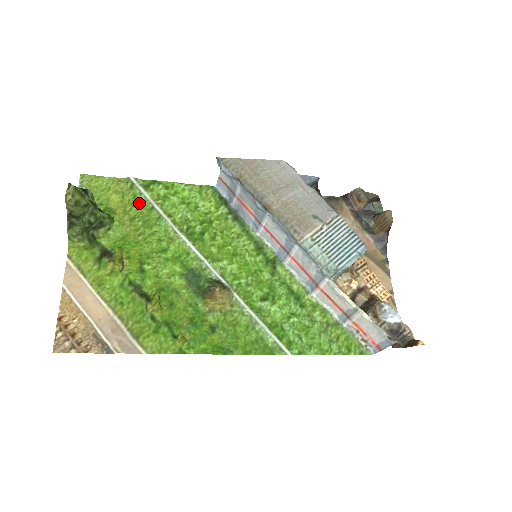
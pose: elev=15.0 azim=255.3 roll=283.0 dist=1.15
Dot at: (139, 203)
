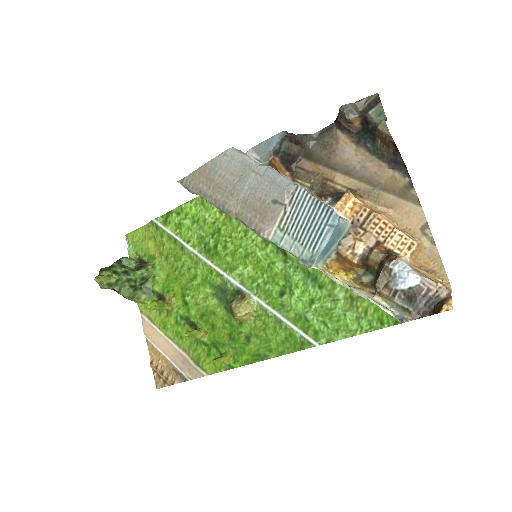
Dot at: (166, 240)
